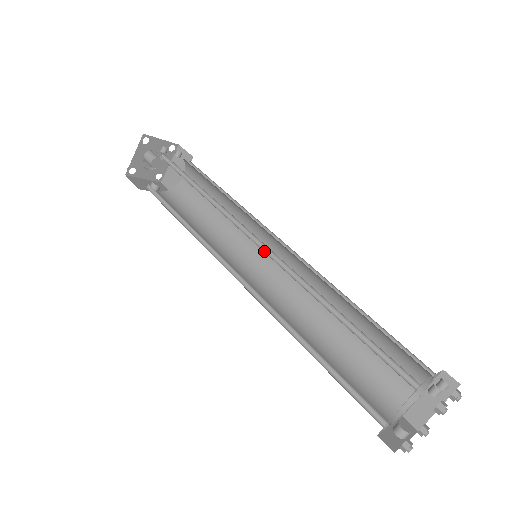
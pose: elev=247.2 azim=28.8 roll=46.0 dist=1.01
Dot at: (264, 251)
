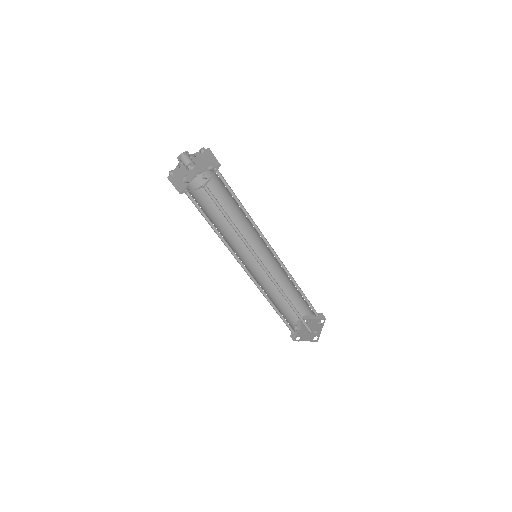
Dot at: (265, 270)
